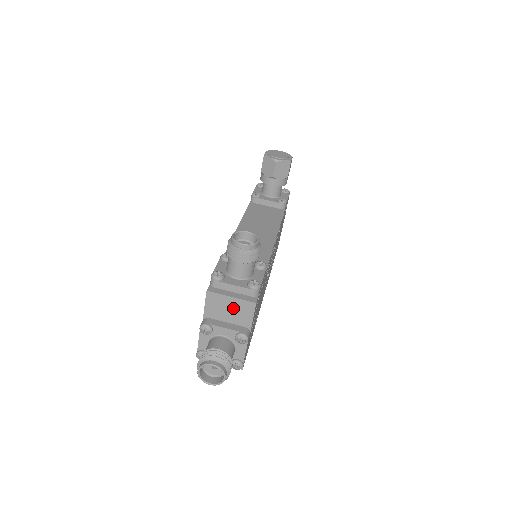
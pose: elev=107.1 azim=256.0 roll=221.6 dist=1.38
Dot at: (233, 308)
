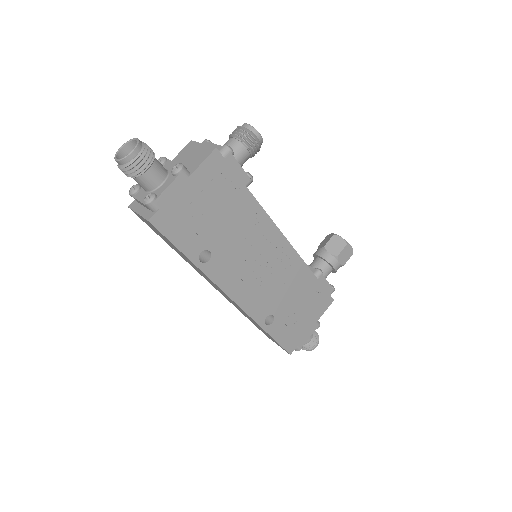
Dot at: (196, 154)
